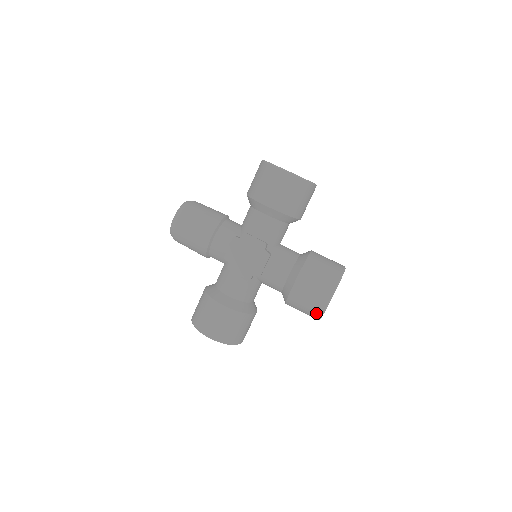
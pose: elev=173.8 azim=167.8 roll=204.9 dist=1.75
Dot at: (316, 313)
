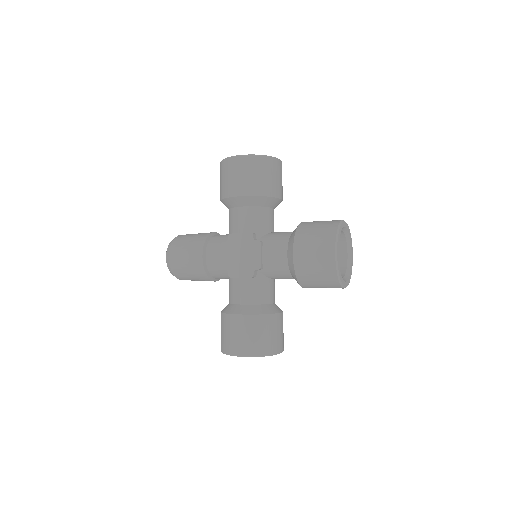
Dot at: (331, 277)
